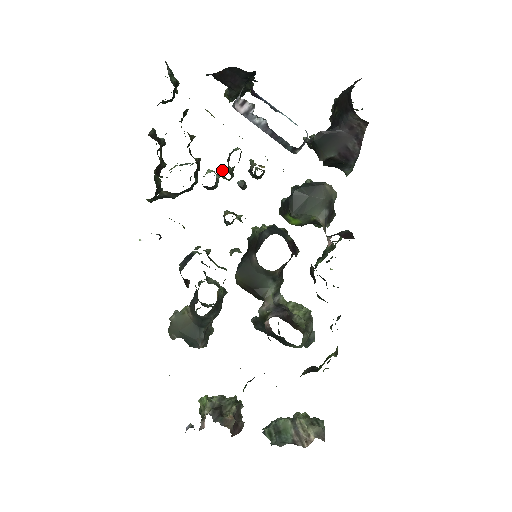
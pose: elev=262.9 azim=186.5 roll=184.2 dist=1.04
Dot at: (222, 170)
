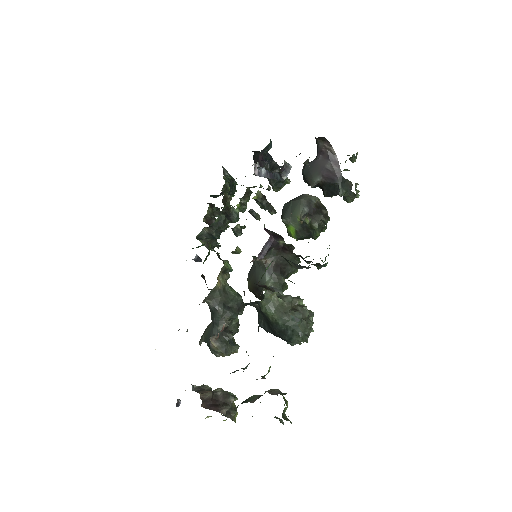
Dot at: occluded
